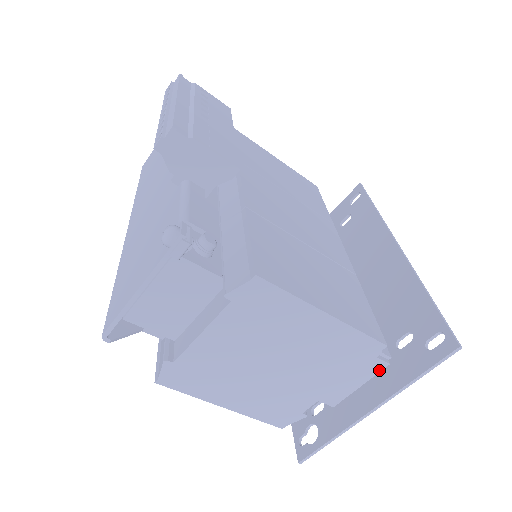
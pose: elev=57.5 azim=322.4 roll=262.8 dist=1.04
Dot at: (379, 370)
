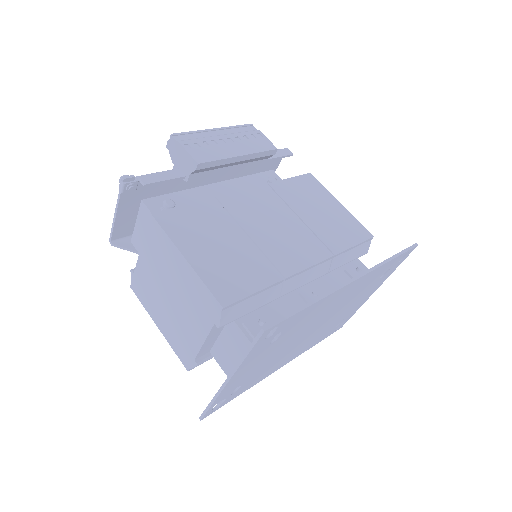
Dot at: occluded
